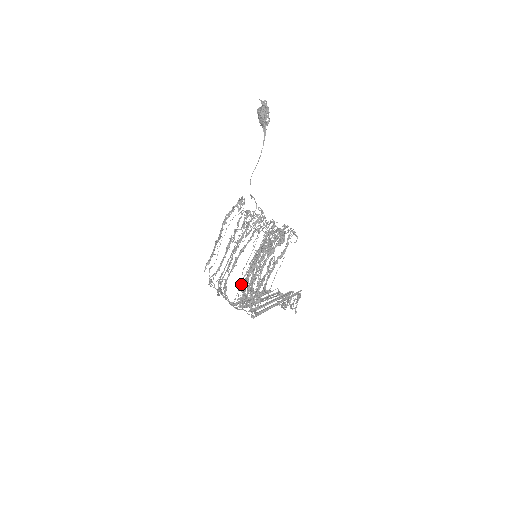
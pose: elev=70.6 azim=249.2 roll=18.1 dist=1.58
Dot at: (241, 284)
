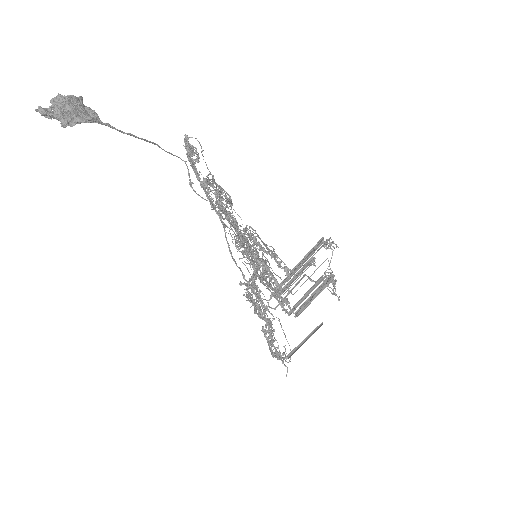
Dot at: occluded
